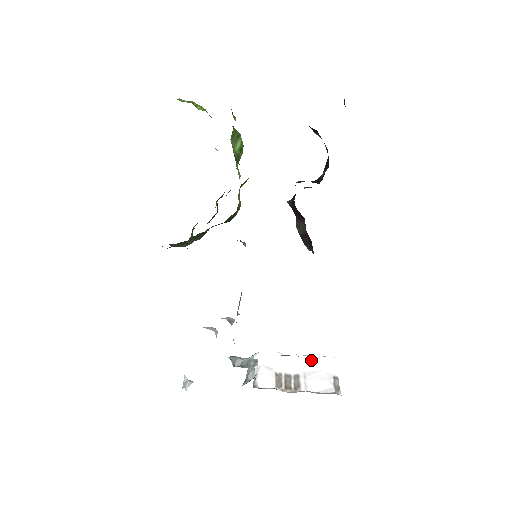
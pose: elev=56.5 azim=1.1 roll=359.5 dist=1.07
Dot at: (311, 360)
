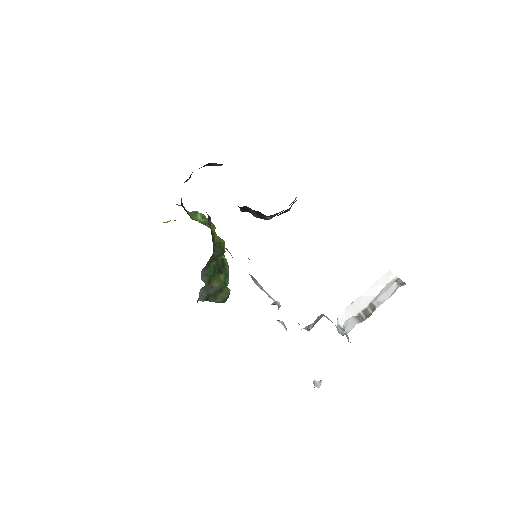
Dot at: (374, 287)
